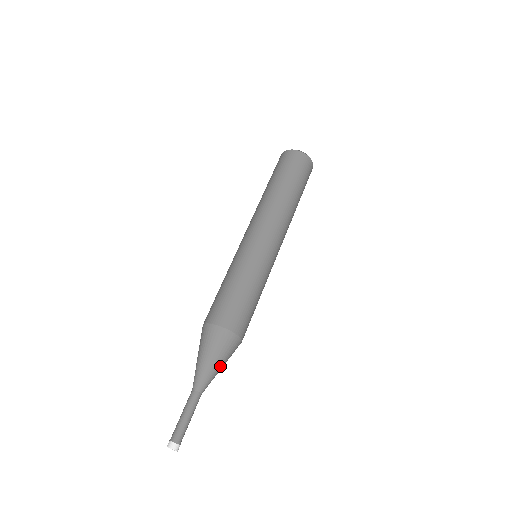
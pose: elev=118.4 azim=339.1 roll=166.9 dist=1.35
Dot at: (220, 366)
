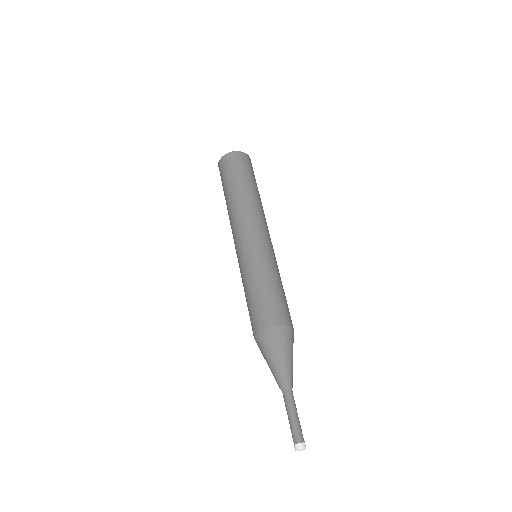
Dot at: occluded
